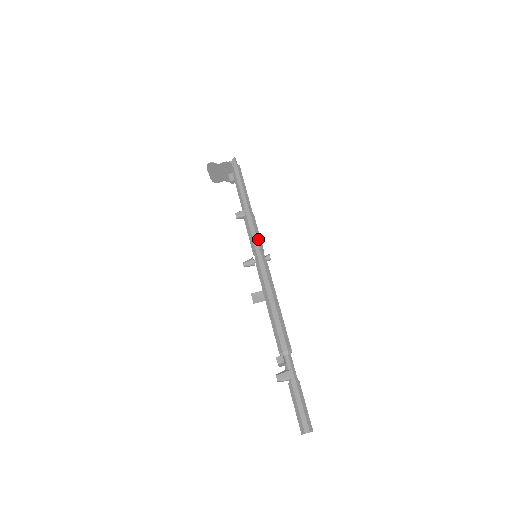
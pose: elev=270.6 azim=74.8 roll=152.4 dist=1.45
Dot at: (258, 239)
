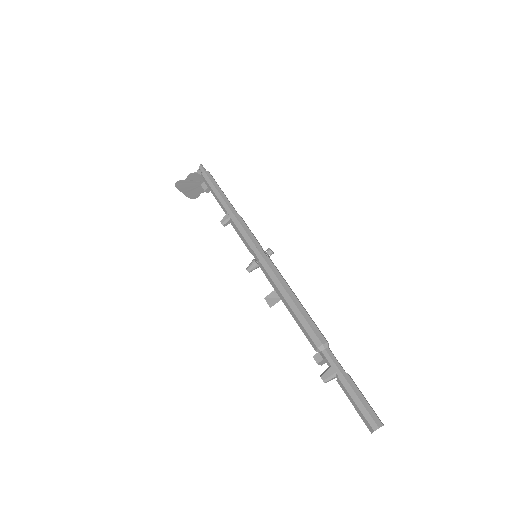
Dot at: (251, 238)
